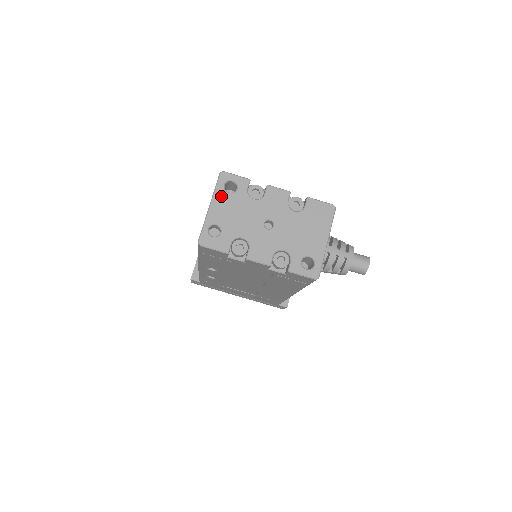
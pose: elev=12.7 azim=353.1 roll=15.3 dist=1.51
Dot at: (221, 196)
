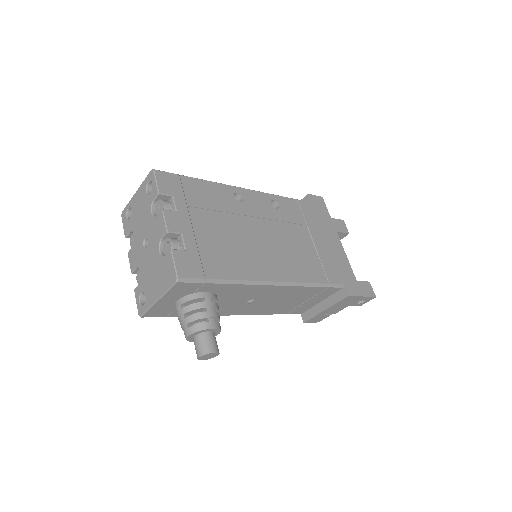
Dot at: (143, 190)
